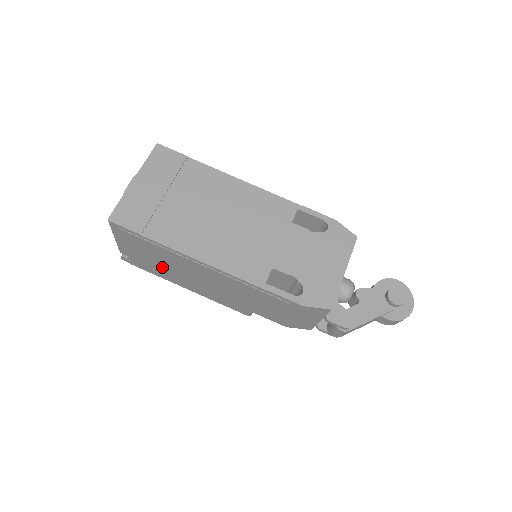
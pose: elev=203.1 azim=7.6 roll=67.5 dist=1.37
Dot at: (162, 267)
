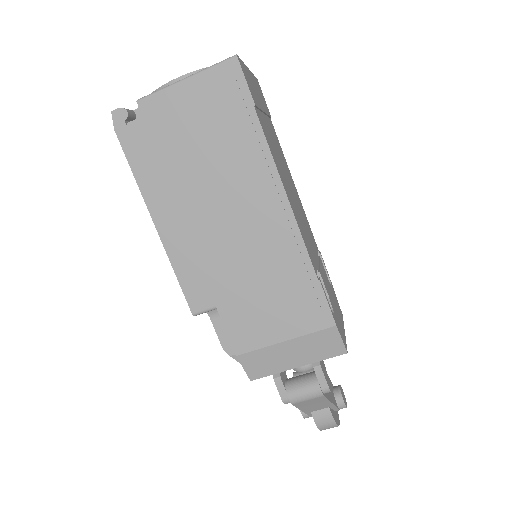
Dot at: (184, 165)
